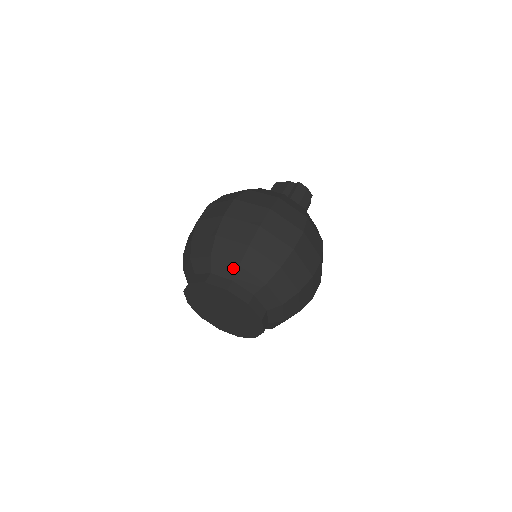
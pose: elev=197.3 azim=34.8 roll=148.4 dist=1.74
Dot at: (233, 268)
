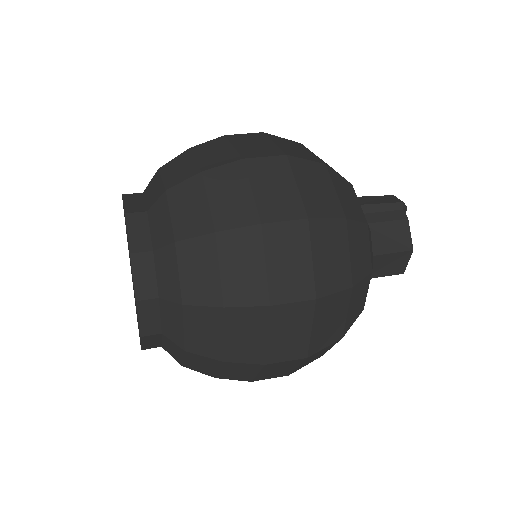
Dot at: occluded
